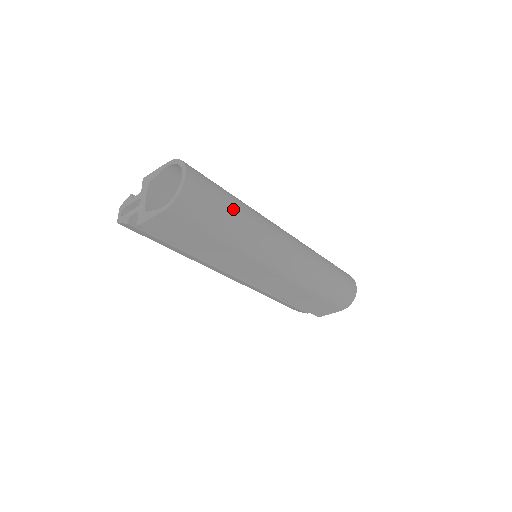
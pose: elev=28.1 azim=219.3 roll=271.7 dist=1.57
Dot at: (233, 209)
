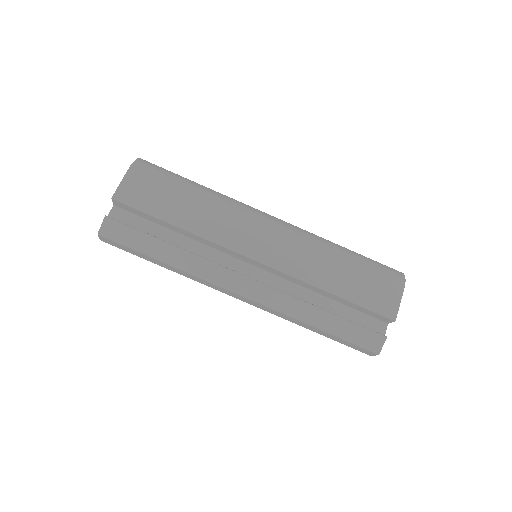
Dot at: occluded
